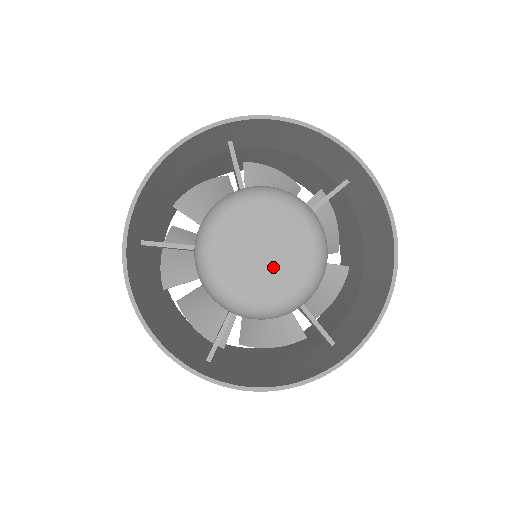
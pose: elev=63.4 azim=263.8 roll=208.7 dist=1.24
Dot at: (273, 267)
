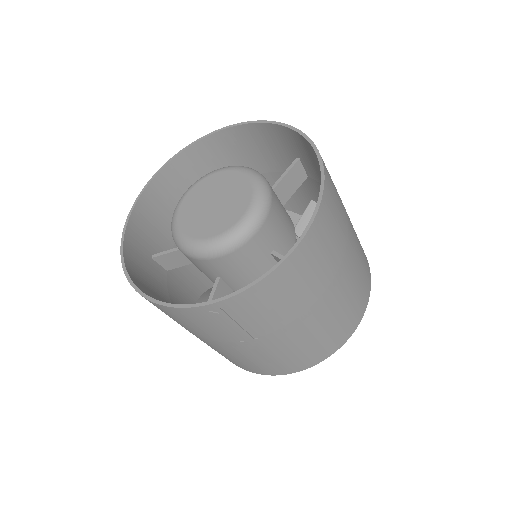
Dot at: (222, 209)
